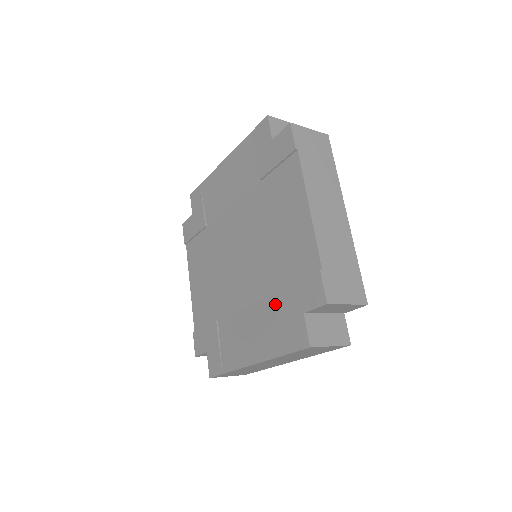
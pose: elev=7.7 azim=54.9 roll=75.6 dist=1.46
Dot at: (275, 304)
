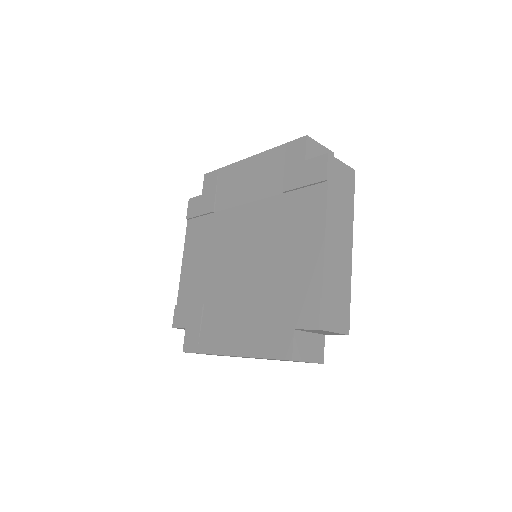
Dot at: (267, 310)
